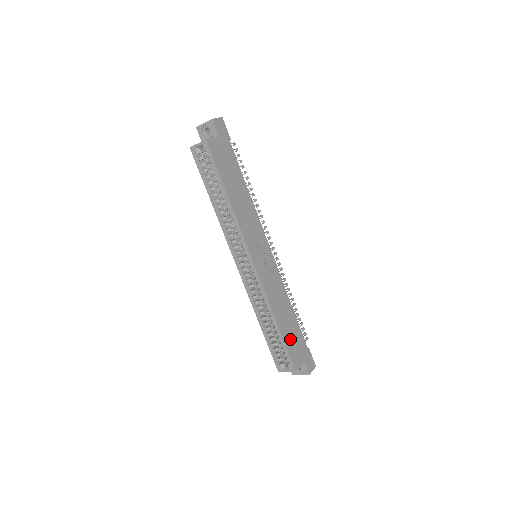
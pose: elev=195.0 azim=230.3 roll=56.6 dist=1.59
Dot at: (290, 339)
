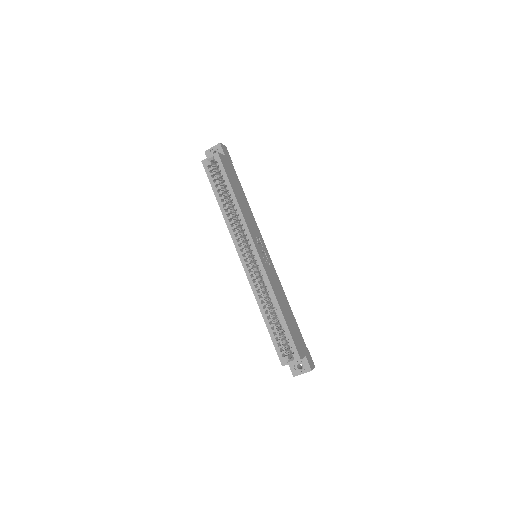
Dot at: (292, 330)
